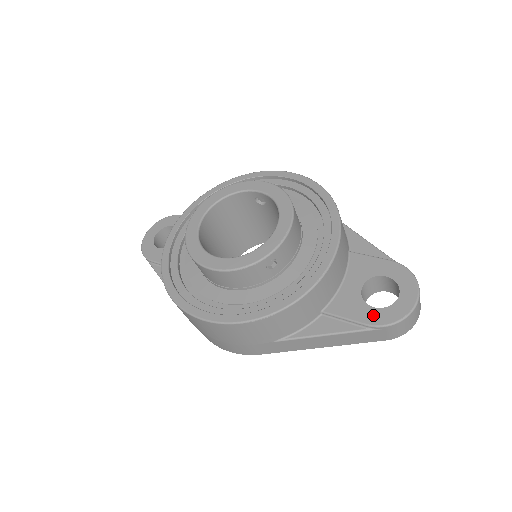
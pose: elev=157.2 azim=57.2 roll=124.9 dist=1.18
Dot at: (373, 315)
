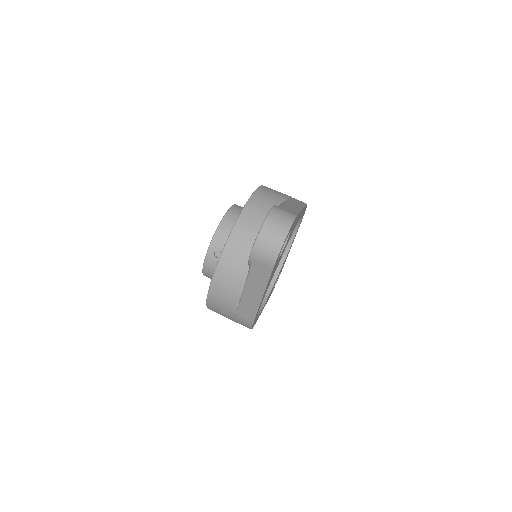
Dot at: occluded
